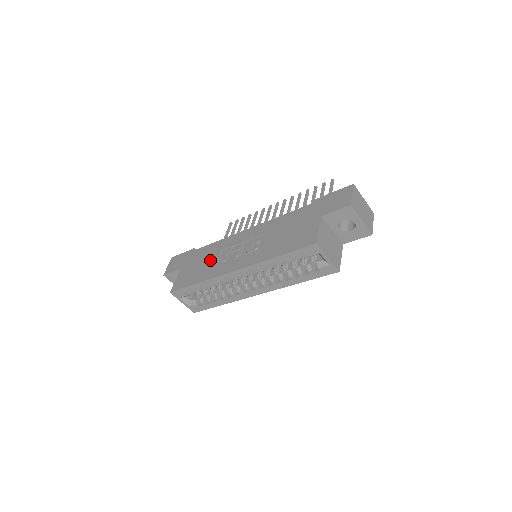
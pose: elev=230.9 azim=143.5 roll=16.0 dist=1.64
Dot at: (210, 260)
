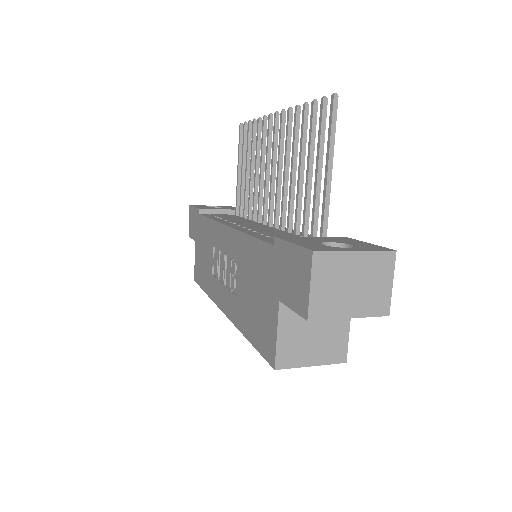
Dot at: (208, 257)
